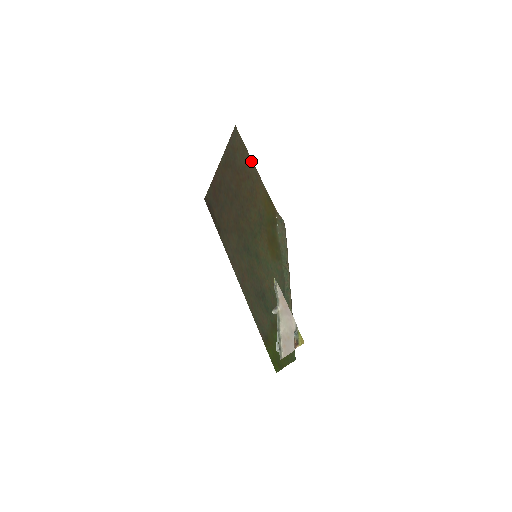
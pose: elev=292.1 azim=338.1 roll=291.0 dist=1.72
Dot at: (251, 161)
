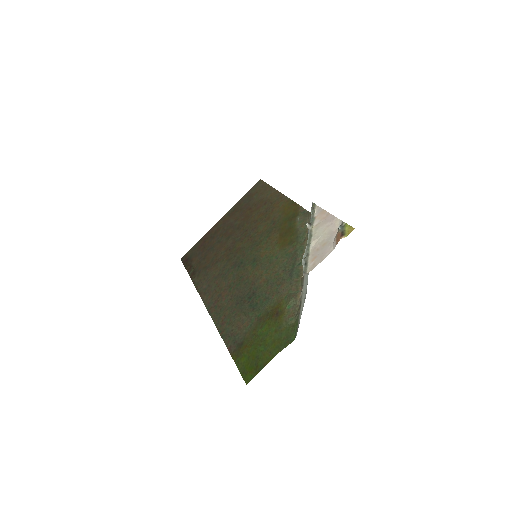
Dot at: (274, 190)
